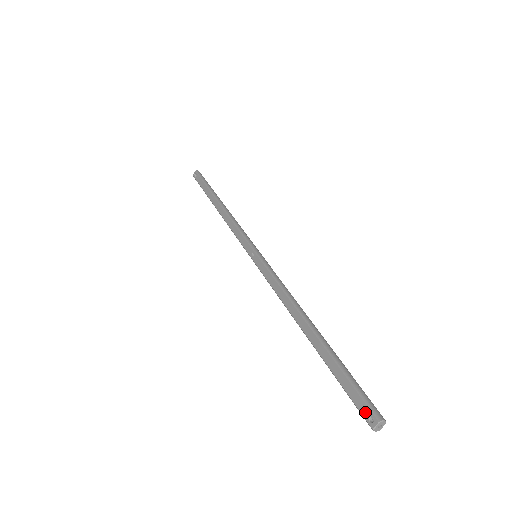
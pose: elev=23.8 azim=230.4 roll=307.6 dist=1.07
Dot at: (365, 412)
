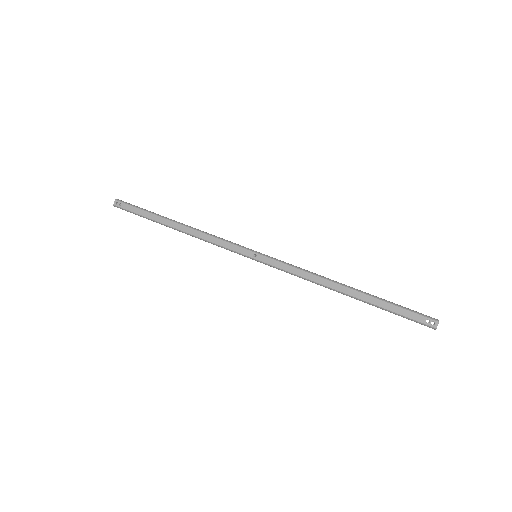
Dot at: occluded
